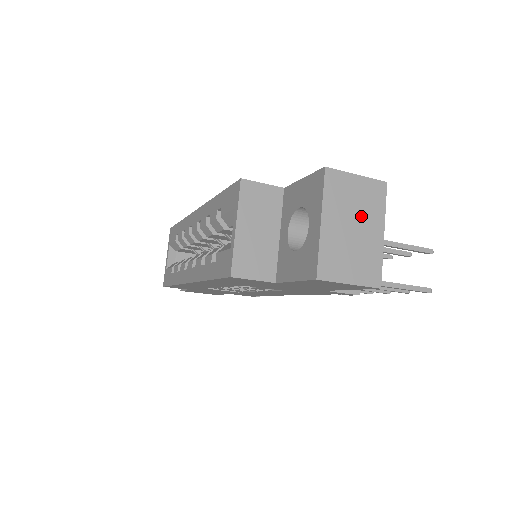
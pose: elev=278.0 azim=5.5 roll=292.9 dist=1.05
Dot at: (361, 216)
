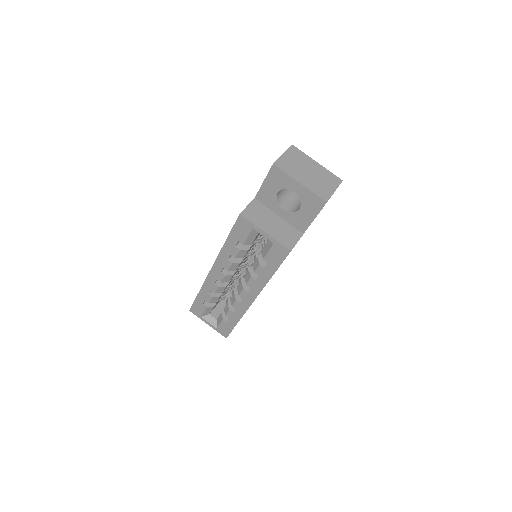
Dot at: (304, 166)
